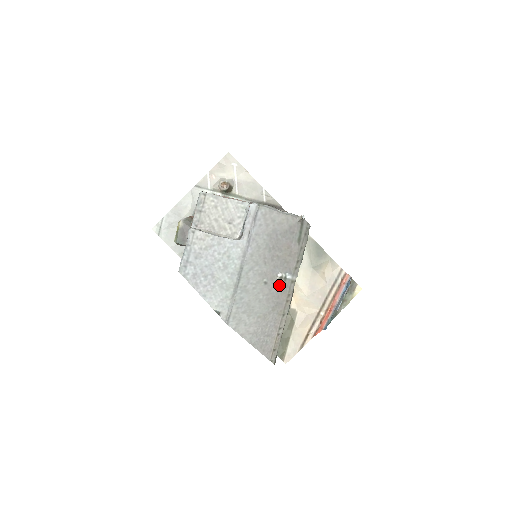
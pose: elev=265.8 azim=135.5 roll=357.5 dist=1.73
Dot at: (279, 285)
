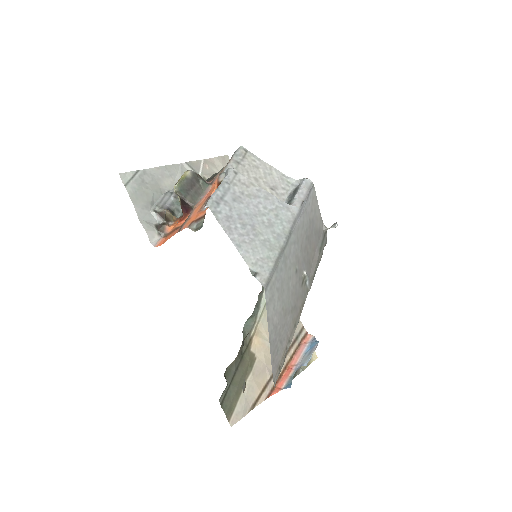
Dot at: (301, 285)
